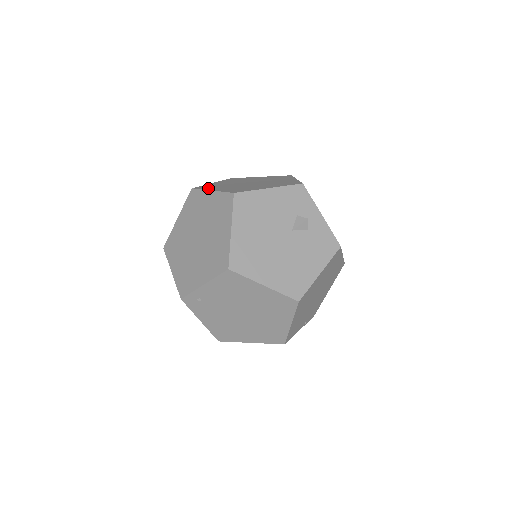
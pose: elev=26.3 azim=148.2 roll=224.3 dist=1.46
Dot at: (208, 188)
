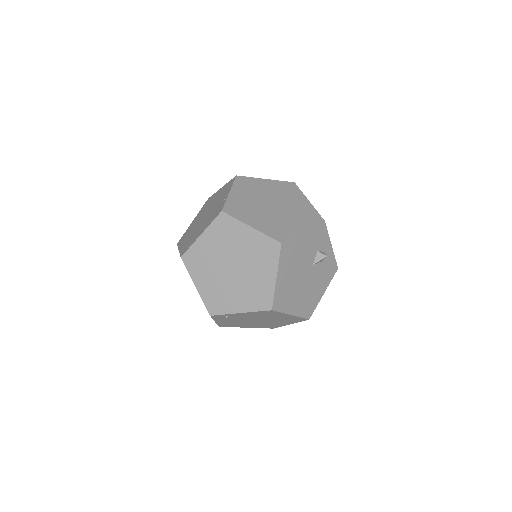
Dot at: (242, 217)
